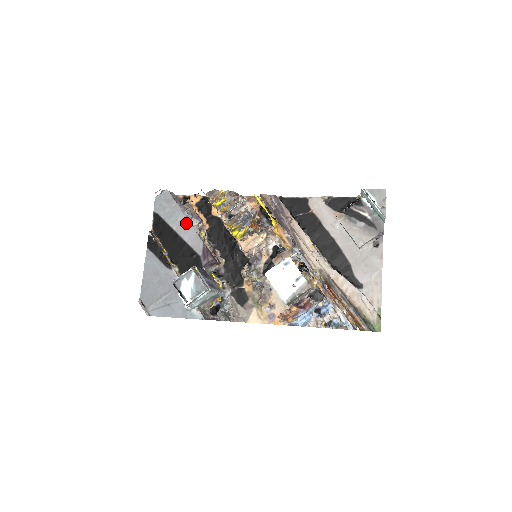
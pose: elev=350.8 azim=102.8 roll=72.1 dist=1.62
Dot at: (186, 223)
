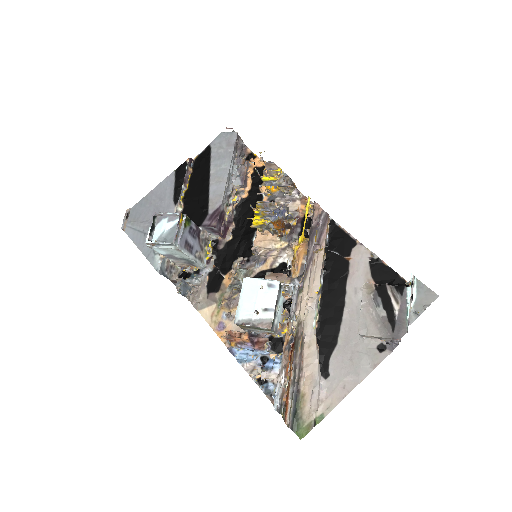
Dot at: (225, 175)
